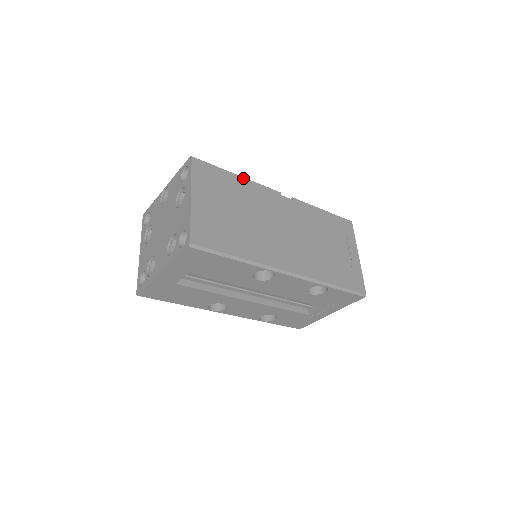
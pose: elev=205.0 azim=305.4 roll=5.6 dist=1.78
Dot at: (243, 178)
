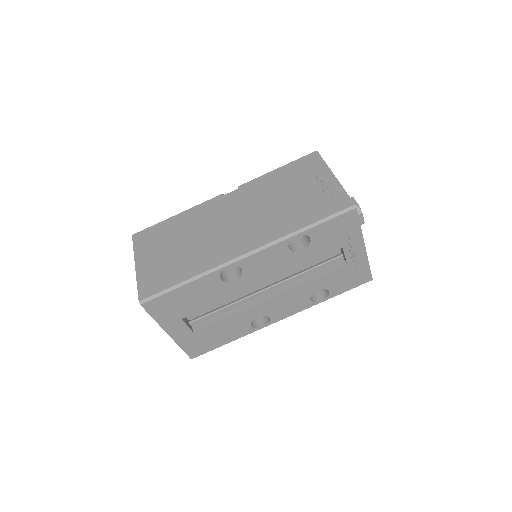
Dot at: (181, 213)
